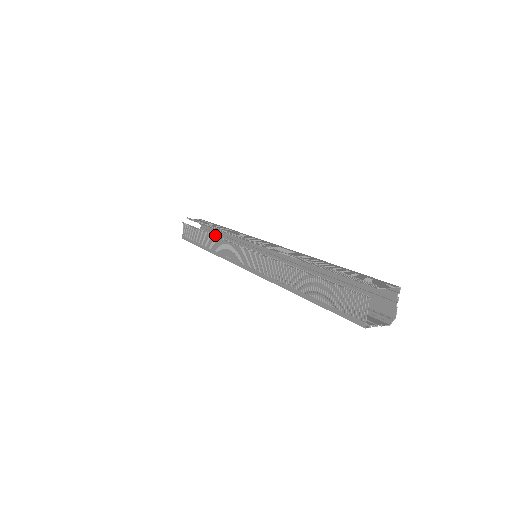
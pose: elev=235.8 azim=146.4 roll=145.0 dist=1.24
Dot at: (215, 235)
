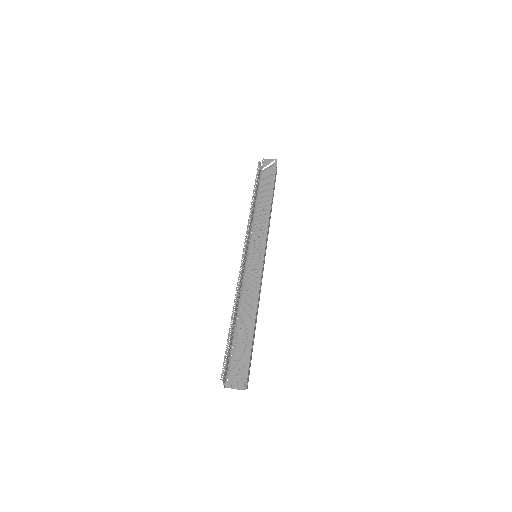
Dot at: (249, 213)
